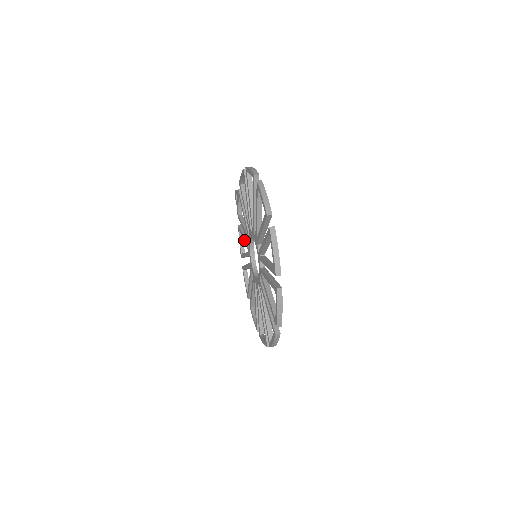
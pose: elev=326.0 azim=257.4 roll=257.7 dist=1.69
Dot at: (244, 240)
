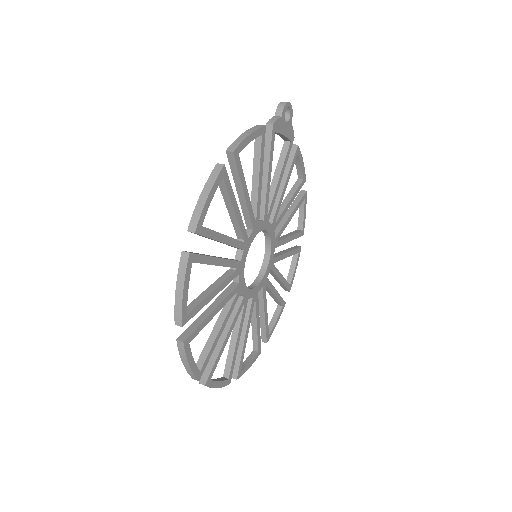
Dot at: occluded
